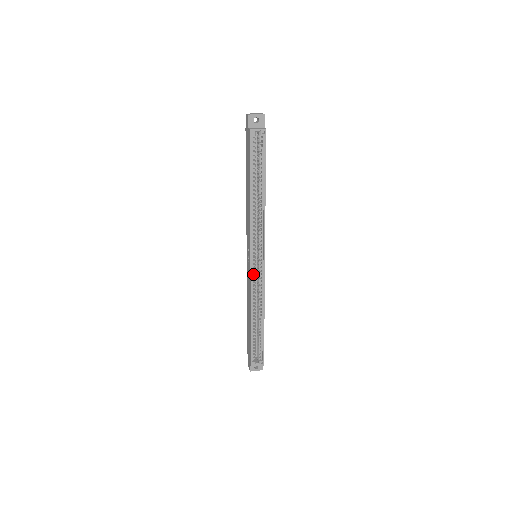
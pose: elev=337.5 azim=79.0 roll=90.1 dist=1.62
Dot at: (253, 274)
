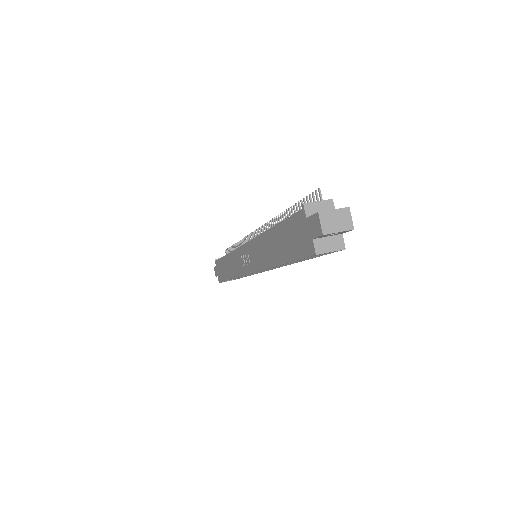
Dot at: occluded
